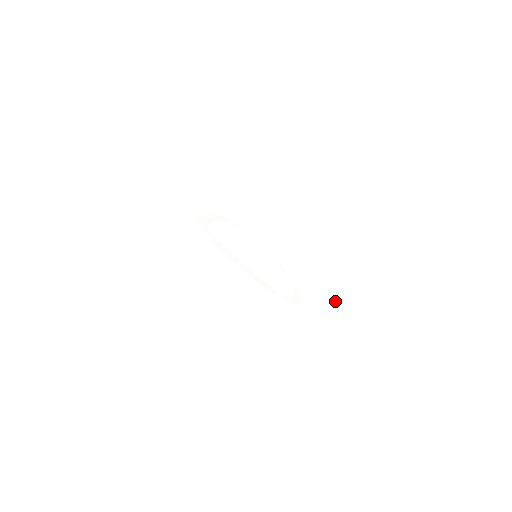
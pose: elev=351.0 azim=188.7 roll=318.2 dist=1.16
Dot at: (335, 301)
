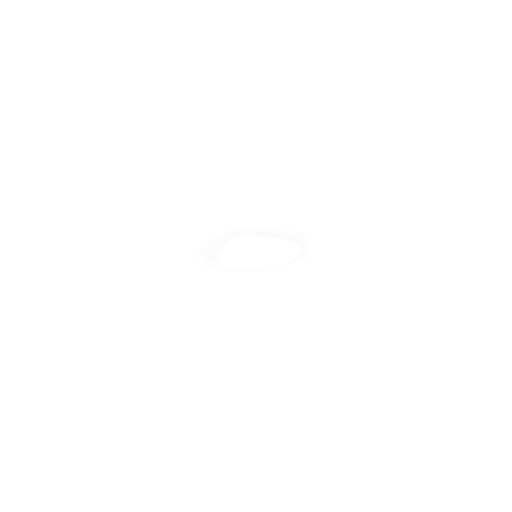
Dot at: (286, 290)
